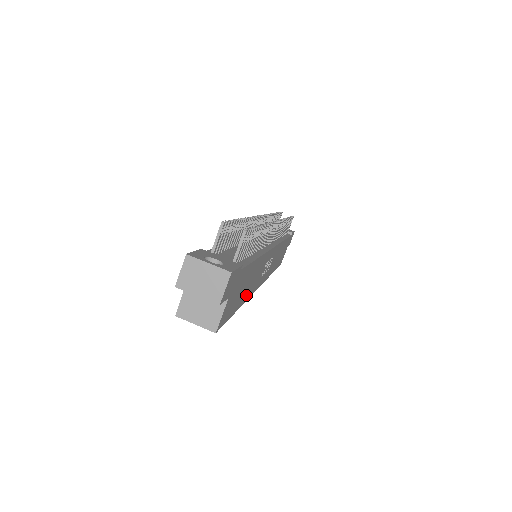
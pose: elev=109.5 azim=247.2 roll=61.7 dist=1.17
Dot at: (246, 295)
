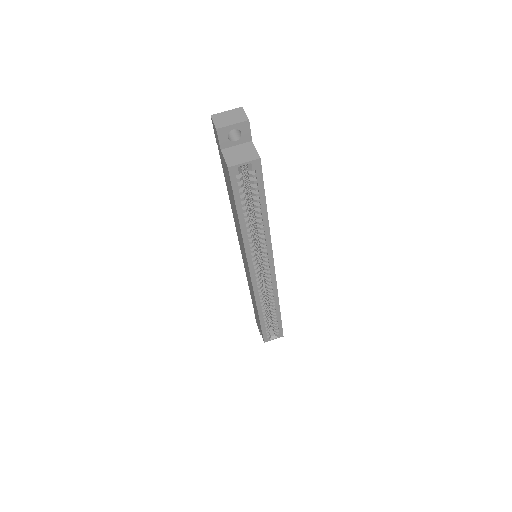
Dot at: occluded
